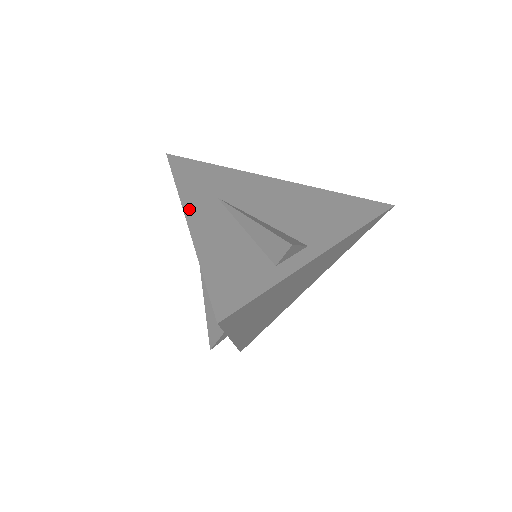
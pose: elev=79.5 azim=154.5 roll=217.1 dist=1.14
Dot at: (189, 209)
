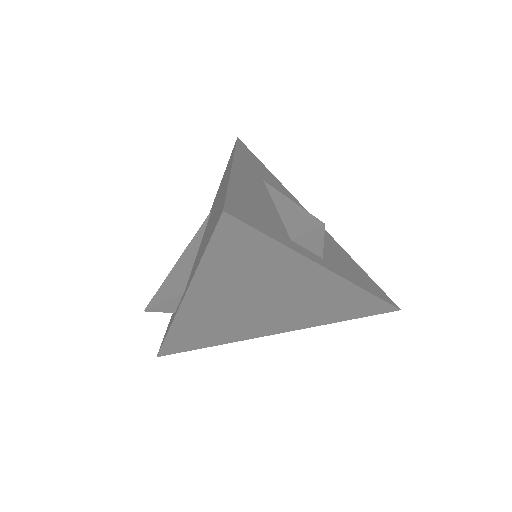
Dot at: (238, 163)
